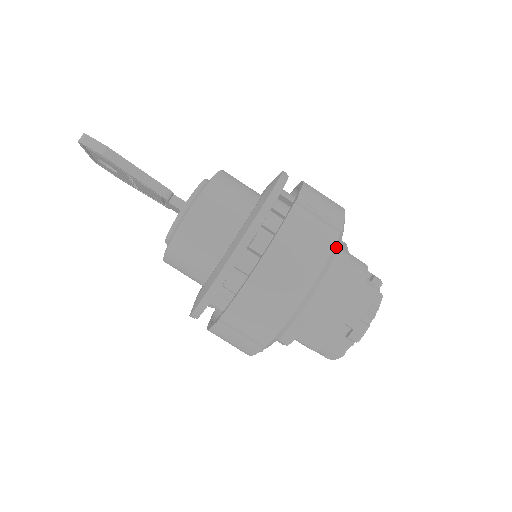
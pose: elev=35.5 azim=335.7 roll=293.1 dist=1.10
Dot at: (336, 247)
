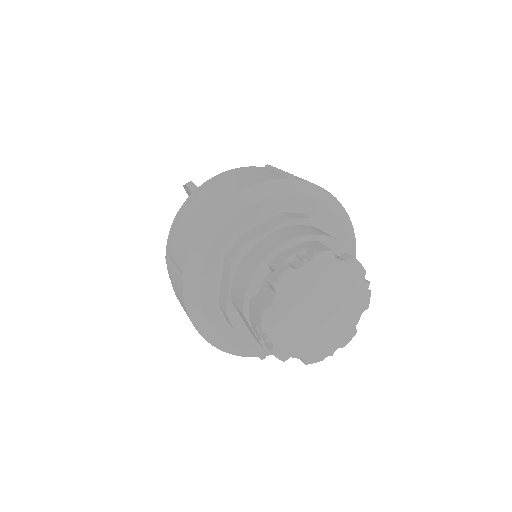
Dot at: (278, 187)
